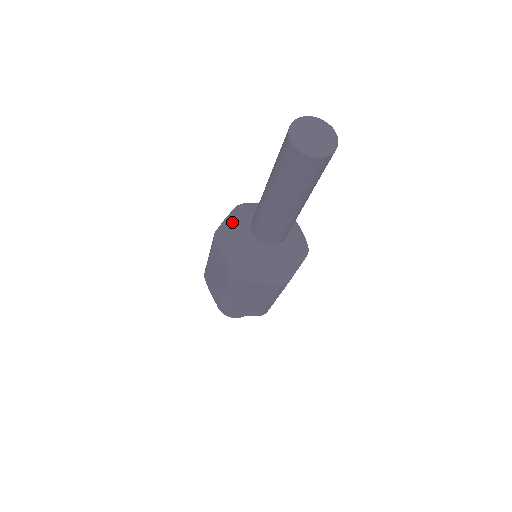
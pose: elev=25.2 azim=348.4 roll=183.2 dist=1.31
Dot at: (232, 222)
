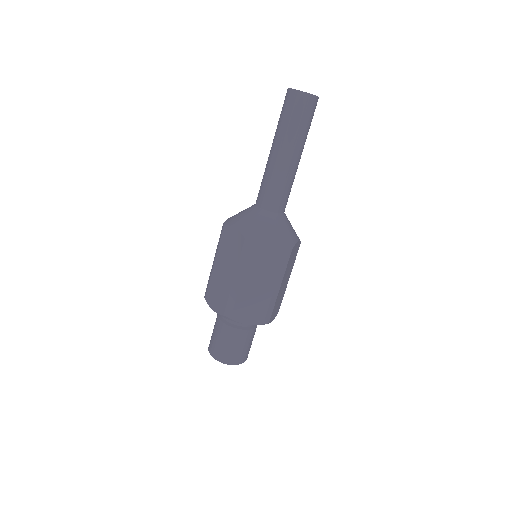
Dot at: (238, 213)
